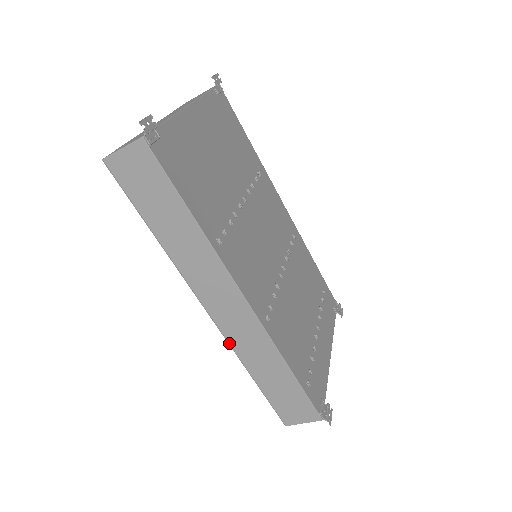
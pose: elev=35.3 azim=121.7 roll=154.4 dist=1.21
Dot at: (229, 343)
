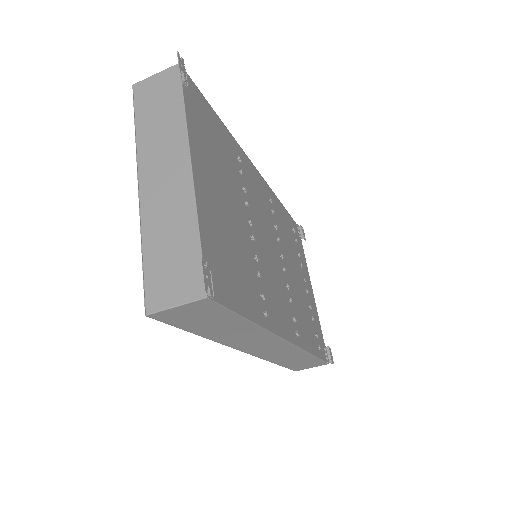
Dot at: (262, 358)
